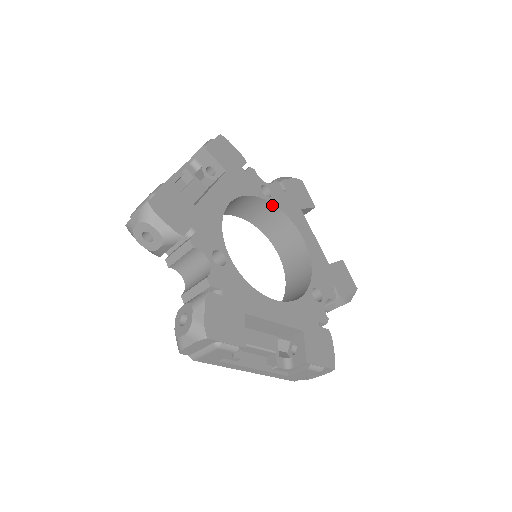
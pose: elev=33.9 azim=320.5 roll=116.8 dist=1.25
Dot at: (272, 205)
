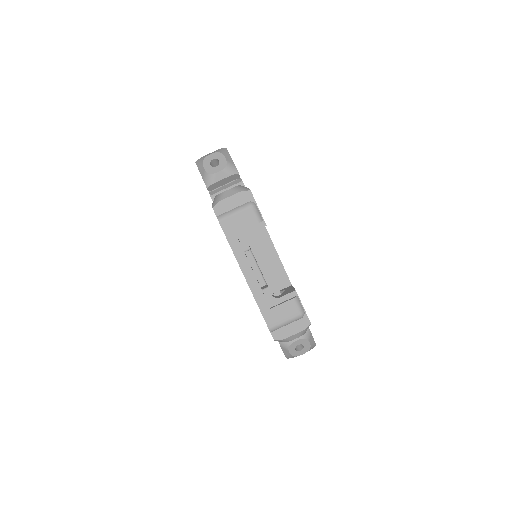
Dot at: occluded
